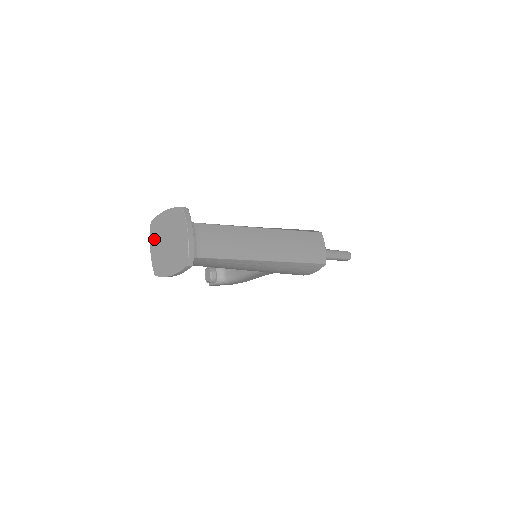
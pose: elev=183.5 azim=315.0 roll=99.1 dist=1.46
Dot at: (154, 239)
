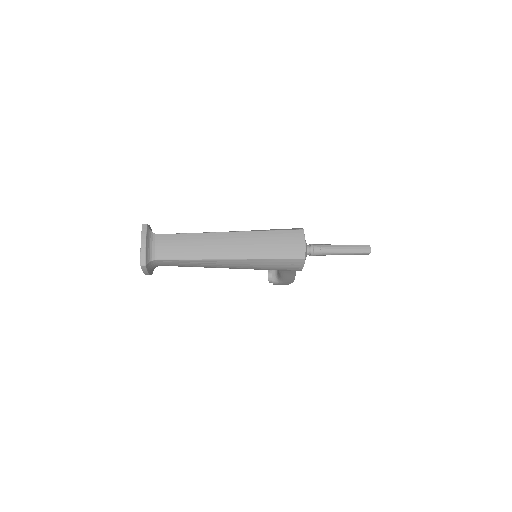
Dot at: occluded
